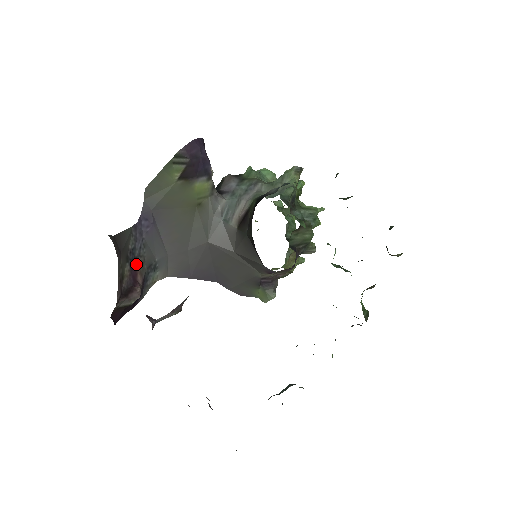
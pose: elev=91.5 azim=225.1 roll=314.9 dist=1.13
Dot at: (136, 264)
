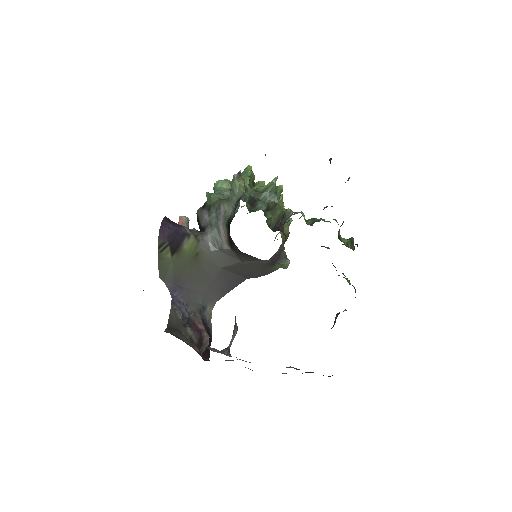
Dot at: (192, 321)
